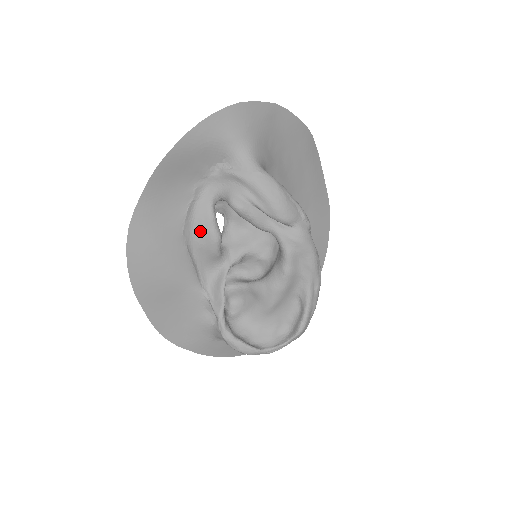
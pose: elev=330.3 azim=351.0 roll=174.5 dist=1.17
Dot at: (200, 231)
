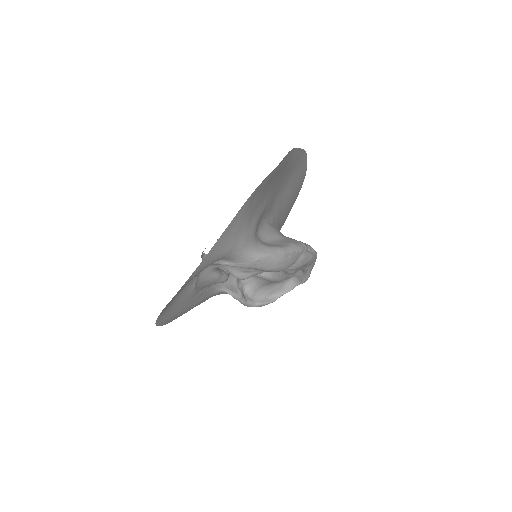
Dot at: (209, 283)
